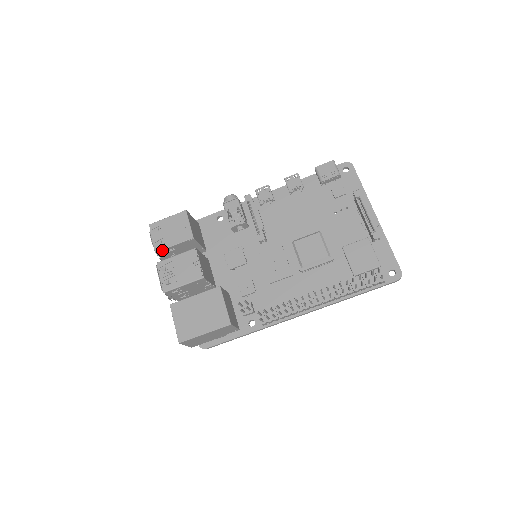
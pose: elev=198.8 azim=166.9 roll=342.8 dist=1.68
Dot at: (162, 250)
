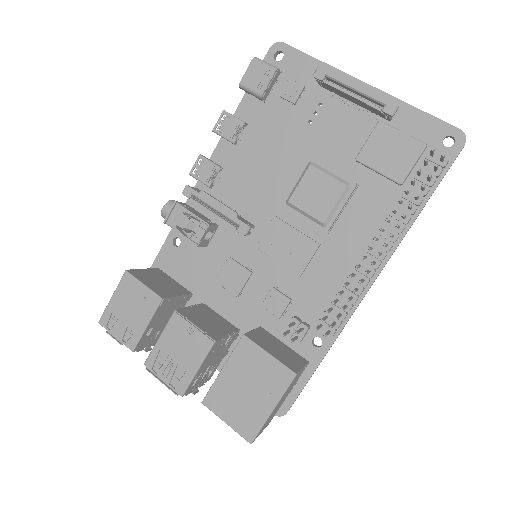
Dot at: (138, 343)
